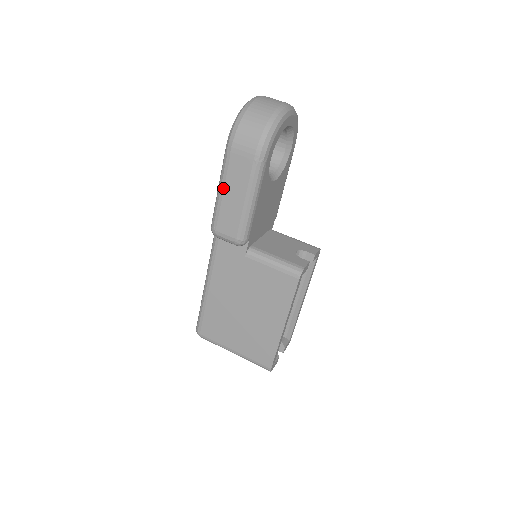
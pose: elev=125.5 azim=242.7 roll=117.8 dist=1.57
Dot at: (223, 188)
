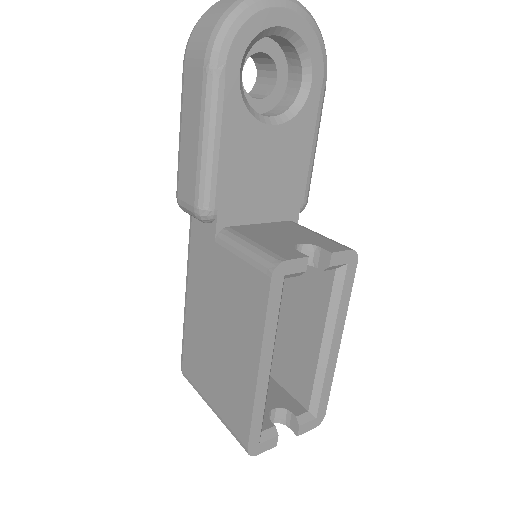
Dot at: (181, 127)
